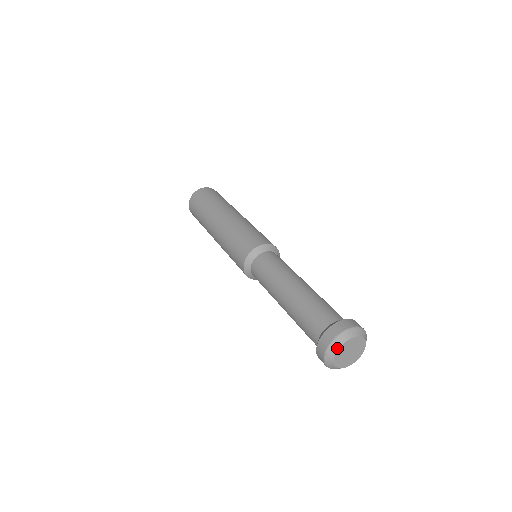
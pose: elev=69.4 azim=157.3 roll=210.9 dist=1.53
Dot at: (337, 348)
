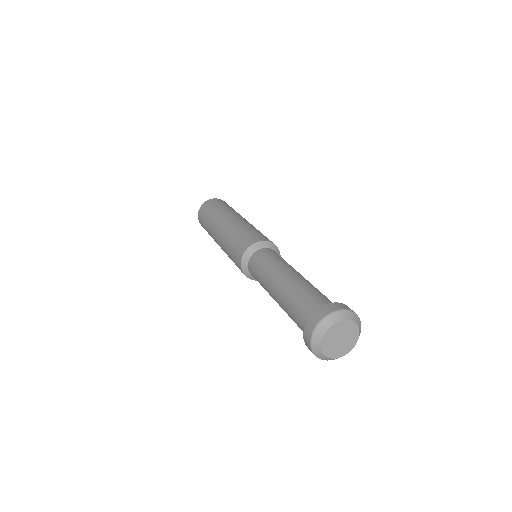
Dot at: (338, 320)
